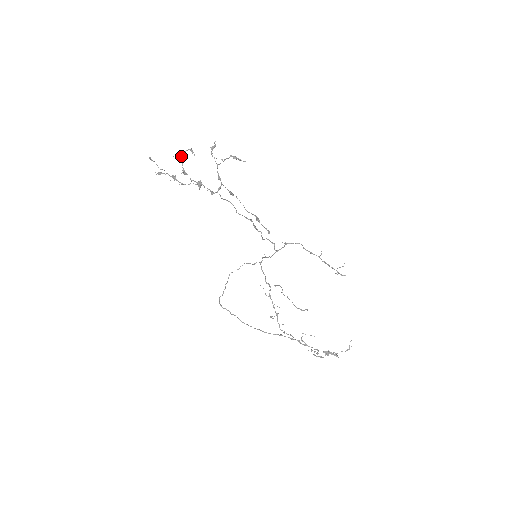
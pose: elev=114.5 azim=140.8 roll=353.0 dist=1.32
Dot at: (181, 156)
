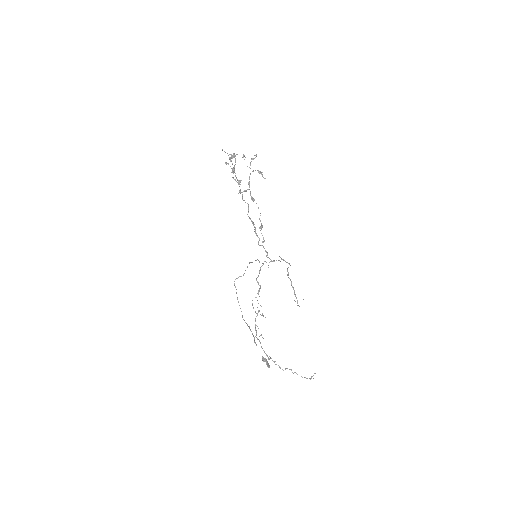
Dot at: (234, 156)
